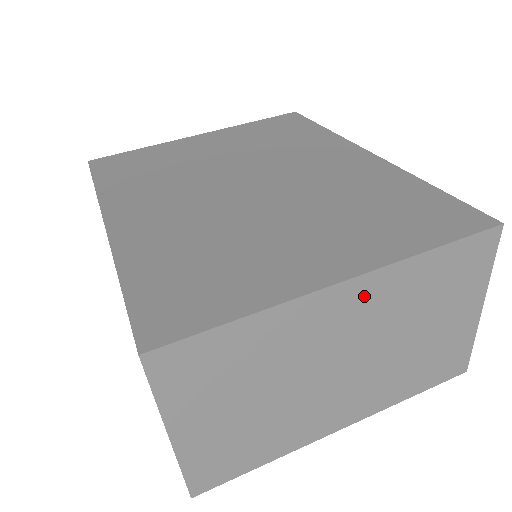
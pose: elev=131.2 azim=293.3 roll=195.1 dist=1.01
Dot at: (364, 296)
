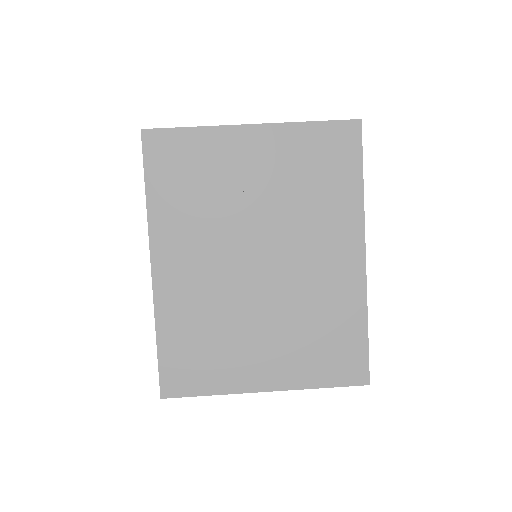
Dot at: occluded
